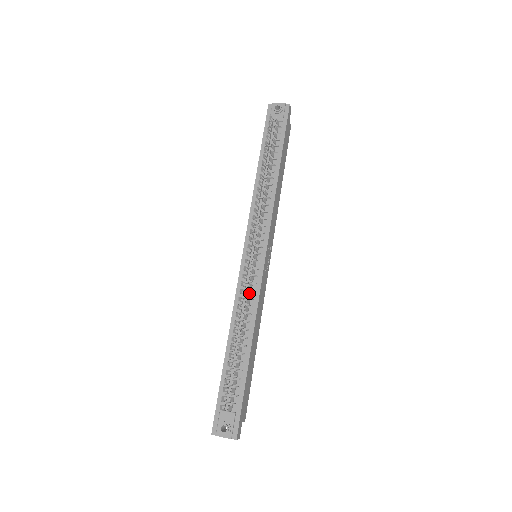
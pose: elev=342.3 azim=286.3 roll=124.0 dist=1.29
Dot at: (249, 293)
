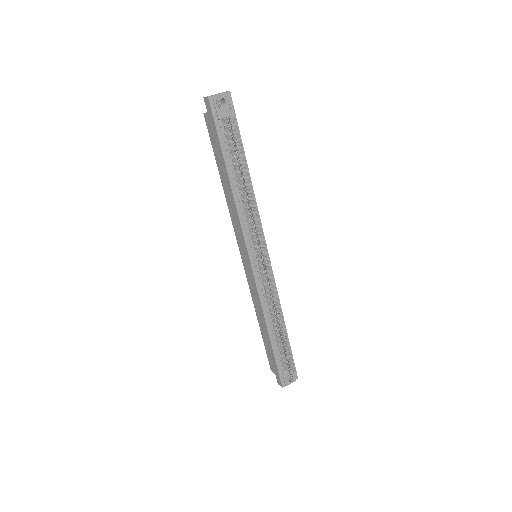
Dot at: (271, 290)
